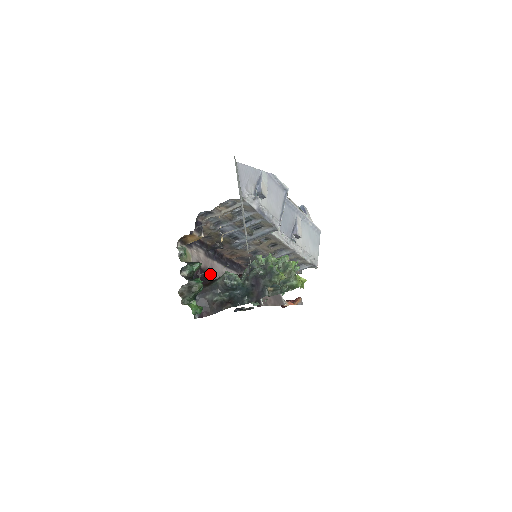
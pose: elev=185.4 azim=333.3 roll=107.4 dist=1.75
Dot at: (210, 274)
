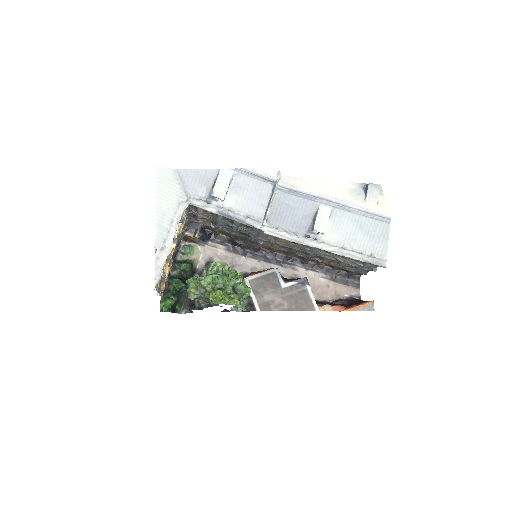
Dot at: occluded
